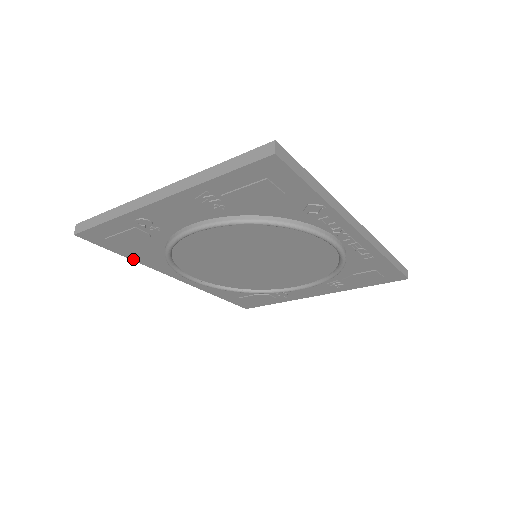
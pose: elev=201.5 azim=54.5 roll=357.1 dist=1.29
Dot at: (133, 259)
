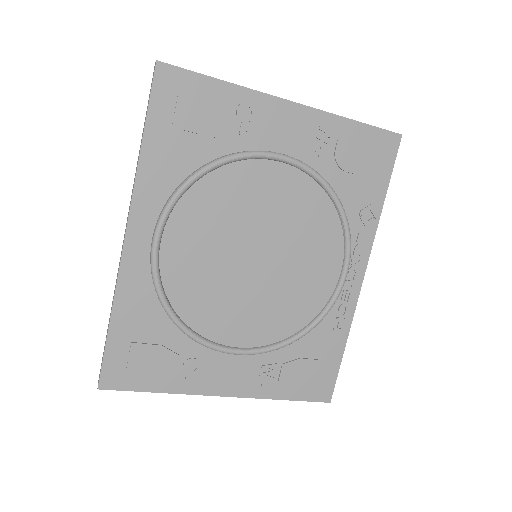
Dot at: (143, 152)
